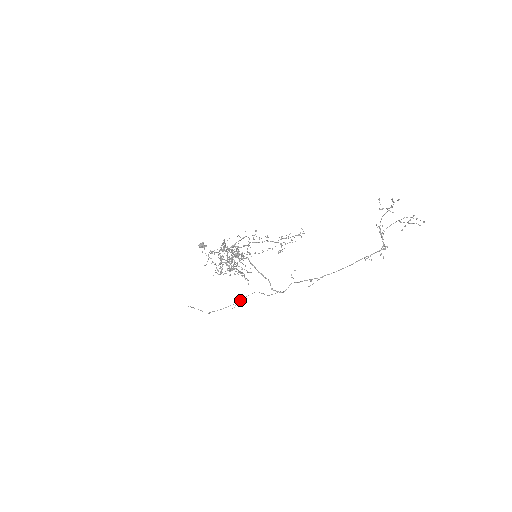
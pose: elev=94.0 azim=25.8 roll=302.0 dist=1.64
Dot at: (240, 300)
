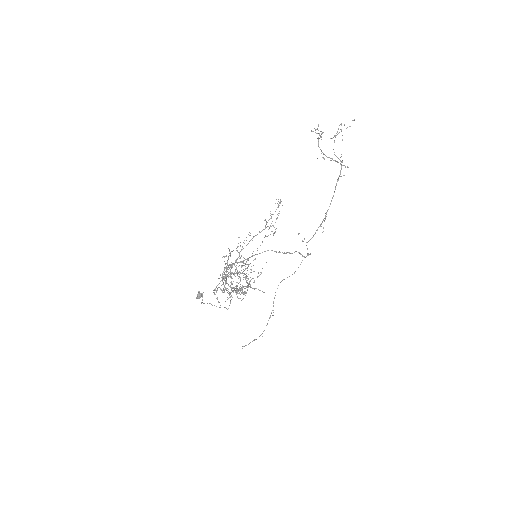
Dot at: (273, 303)
